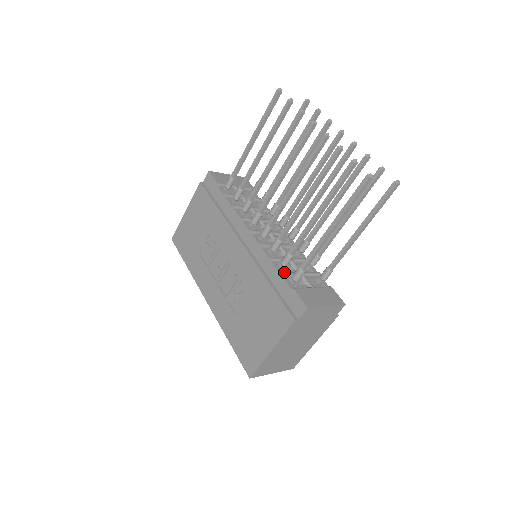
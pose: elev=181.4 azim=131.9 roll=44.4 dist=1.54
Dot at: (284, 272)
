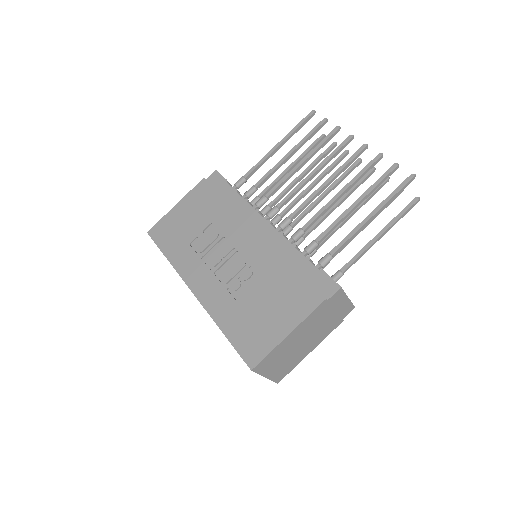
Dot at: (309, 258)
